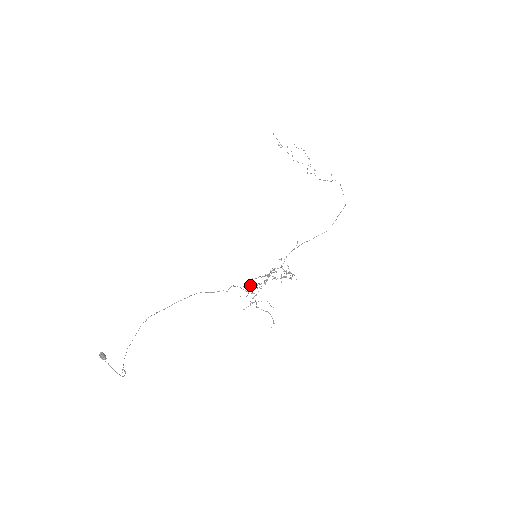
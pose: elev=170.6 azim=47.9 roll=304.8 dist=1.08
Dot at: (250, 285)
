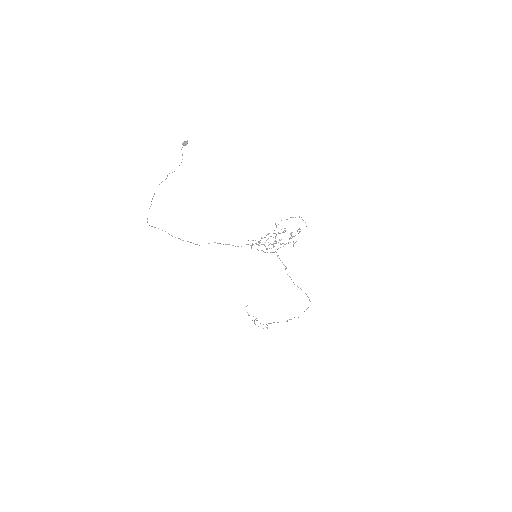
Dot at: occluded
